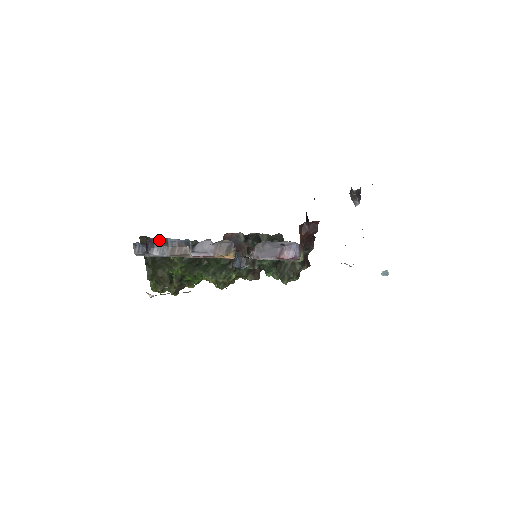
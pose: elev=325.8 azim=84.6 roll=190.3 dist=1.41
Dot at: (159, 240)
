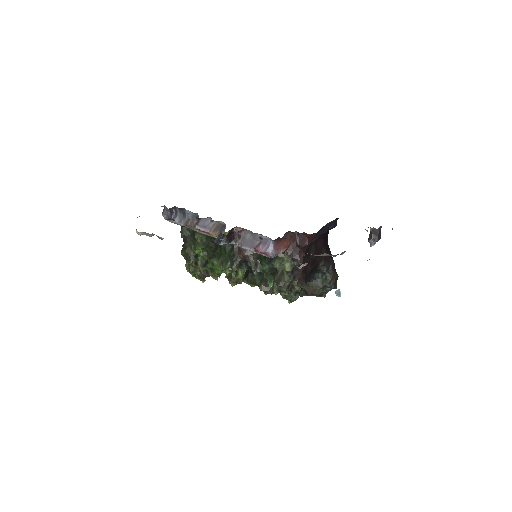
Dot at: (181, 210)
